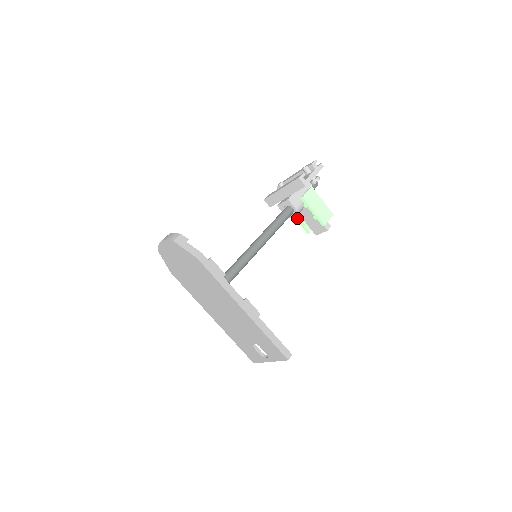
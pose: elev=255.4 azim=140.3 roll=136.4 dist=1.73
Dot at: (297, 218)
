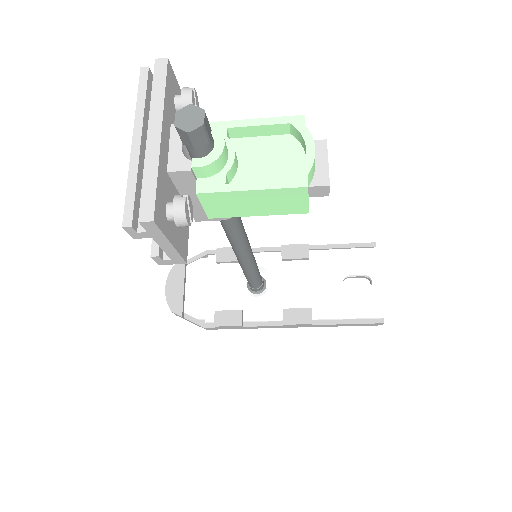
Dot at: occluded
